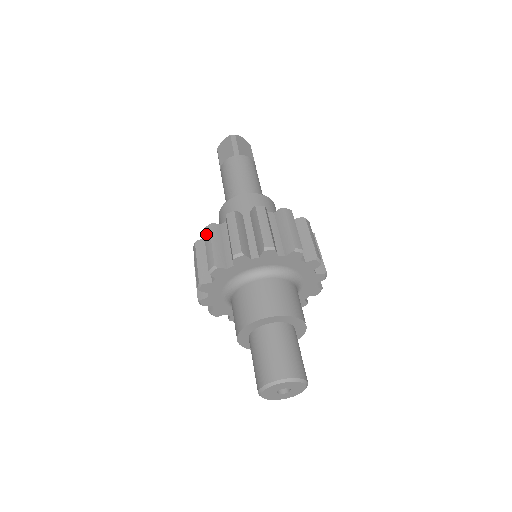
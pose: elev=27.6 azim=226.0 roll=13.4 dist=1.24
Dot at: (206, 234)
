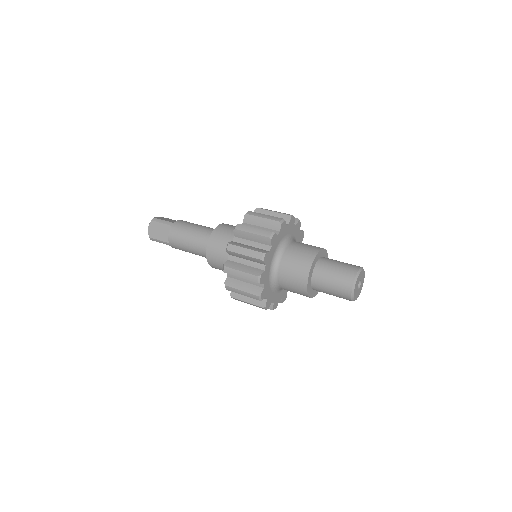
Dot at: occluded
